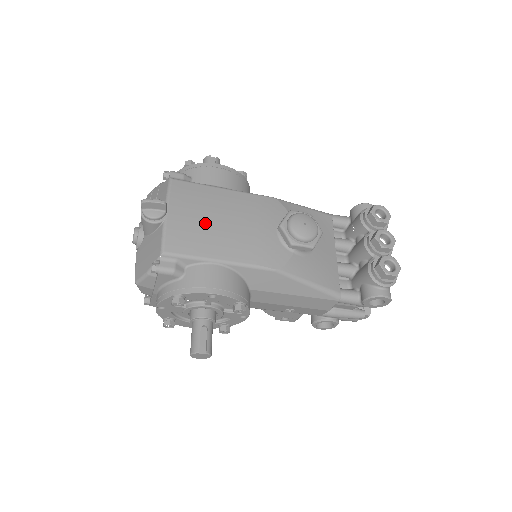
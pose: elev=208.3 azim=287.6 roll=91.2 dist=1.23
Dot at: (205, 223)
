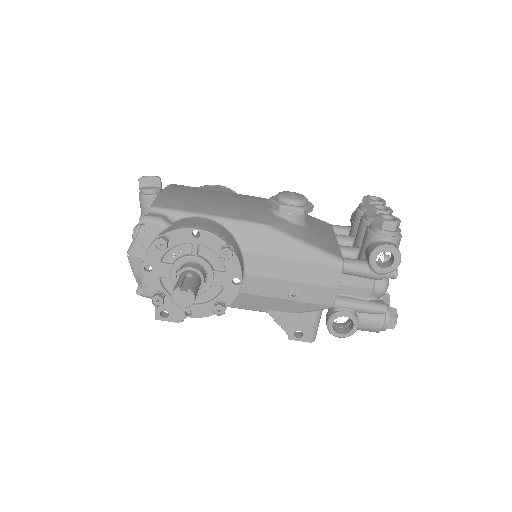
Dot at: (197, 198)
